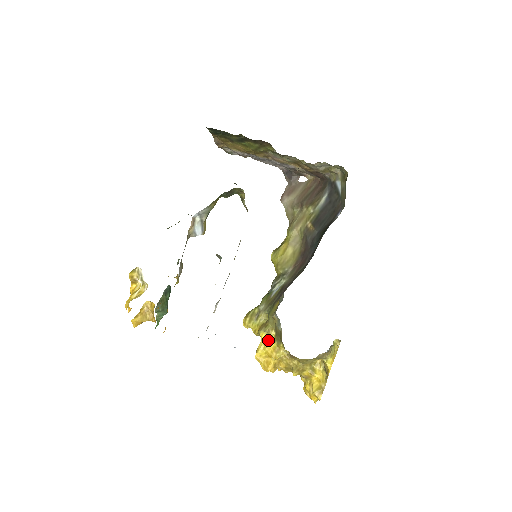
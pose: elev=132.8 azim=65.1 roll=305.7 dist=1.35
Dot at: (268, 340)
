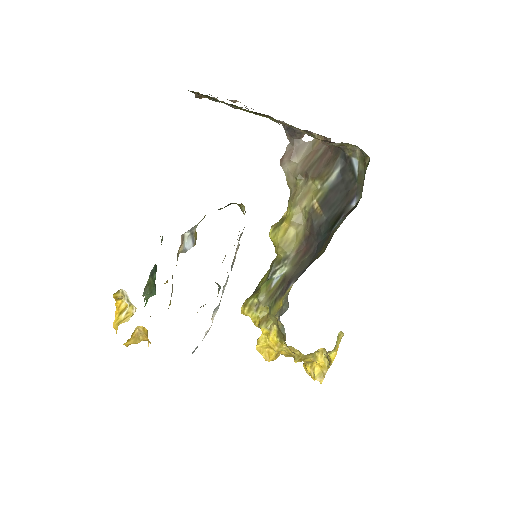
Dot at: (270, 335)
